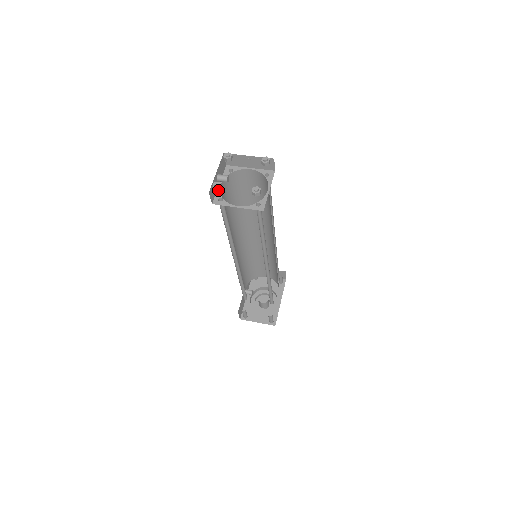
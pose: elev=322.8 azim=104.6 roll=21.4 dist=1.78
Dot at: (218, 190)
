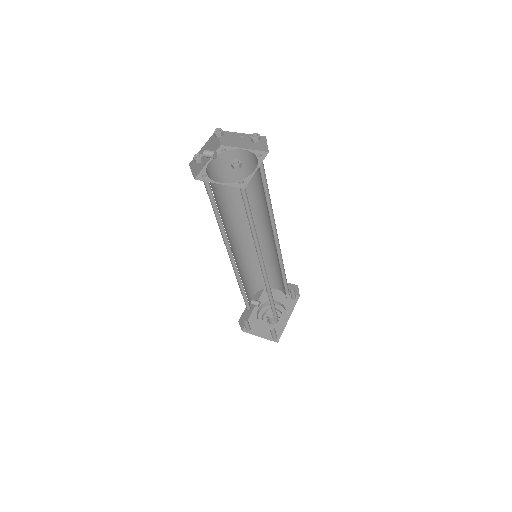
Dot at: (198, 162)
